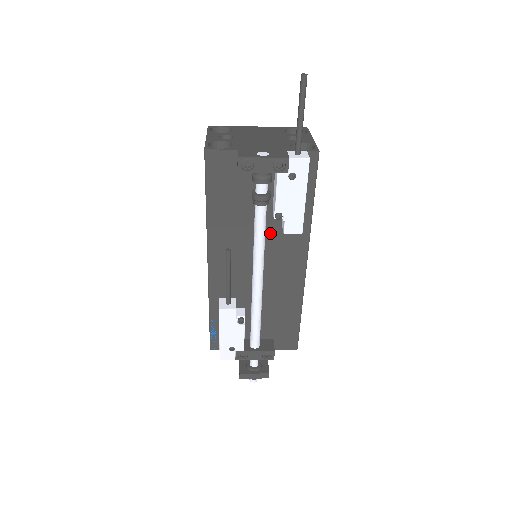
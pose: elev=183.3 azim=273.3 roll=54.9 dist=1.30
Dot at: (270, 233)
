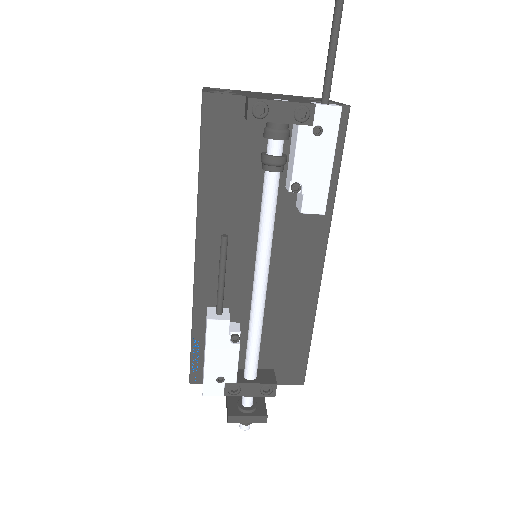
Dot at: (280, 217)
